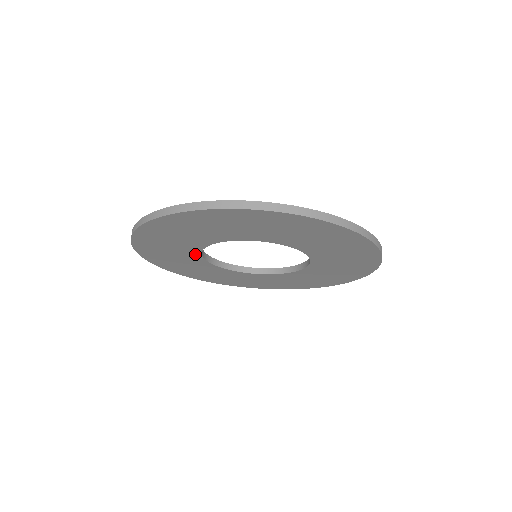
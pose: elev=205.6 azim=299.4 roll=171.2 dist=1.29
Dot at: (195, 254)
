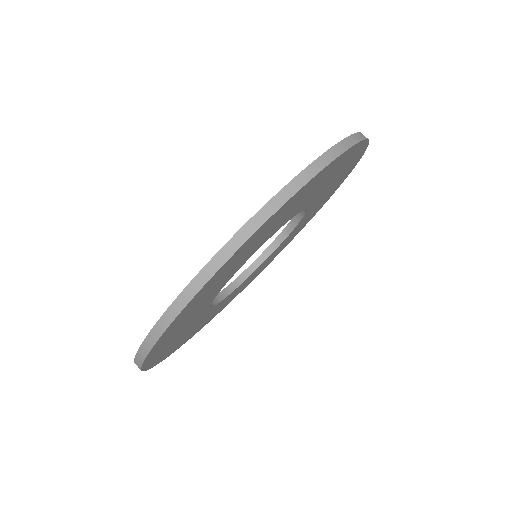
Dot at: (207, 304)
